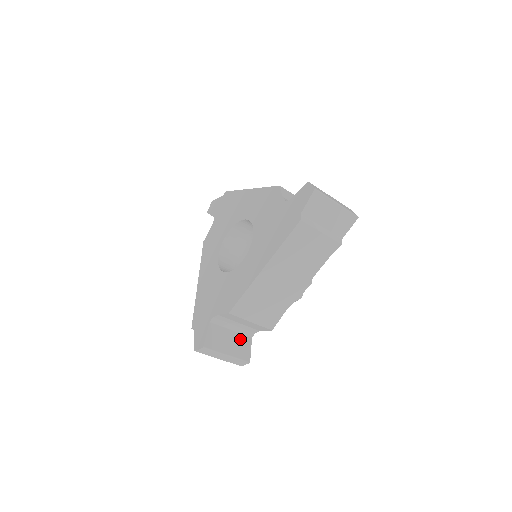
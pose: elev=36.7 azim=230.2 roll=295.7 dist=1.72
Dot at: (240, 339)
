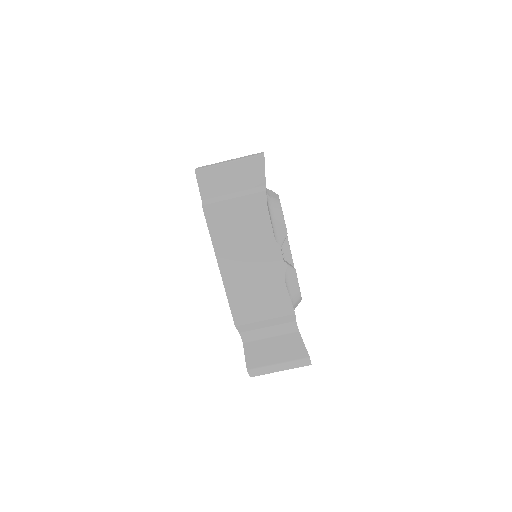
Dot at: (285, 340)
